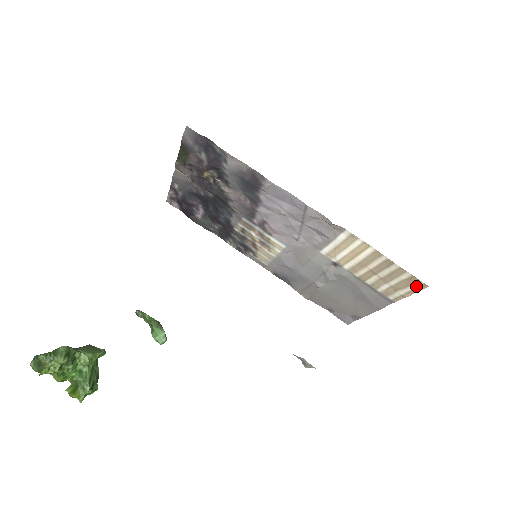
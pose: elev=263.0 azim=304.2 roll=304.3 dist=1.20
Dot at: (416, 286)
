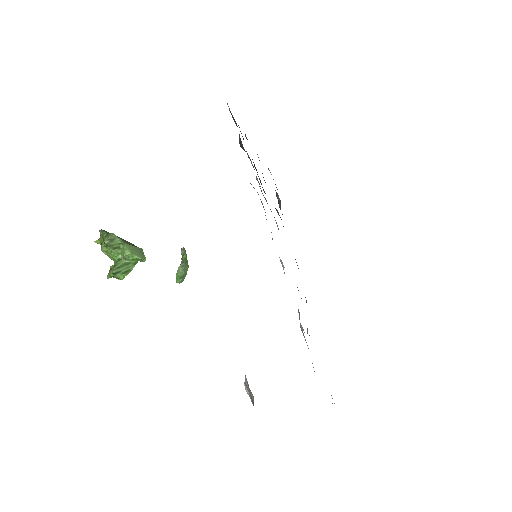
Dot at: occluded
